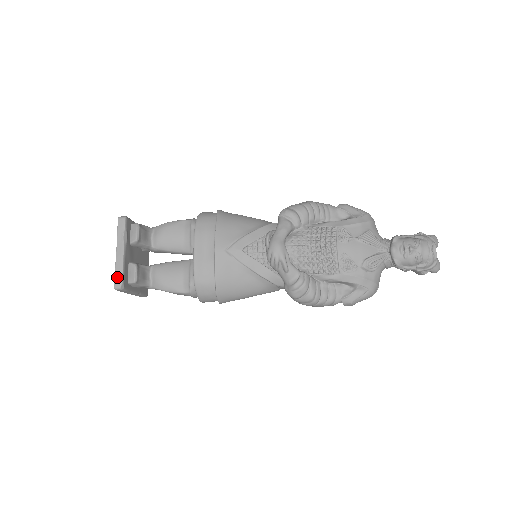
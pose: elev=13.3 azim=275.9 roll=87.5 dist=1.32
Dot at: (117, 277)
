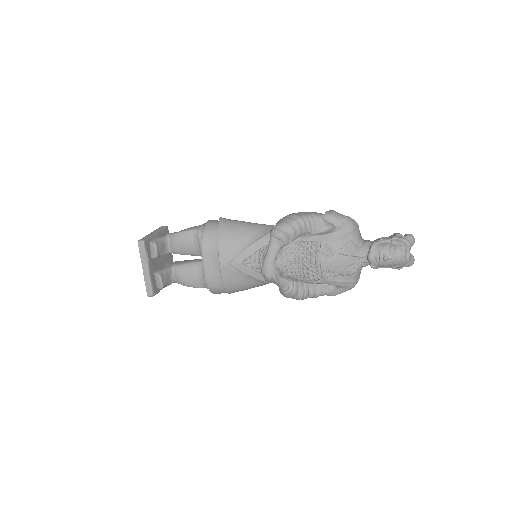
Dot at: (148, 289)
